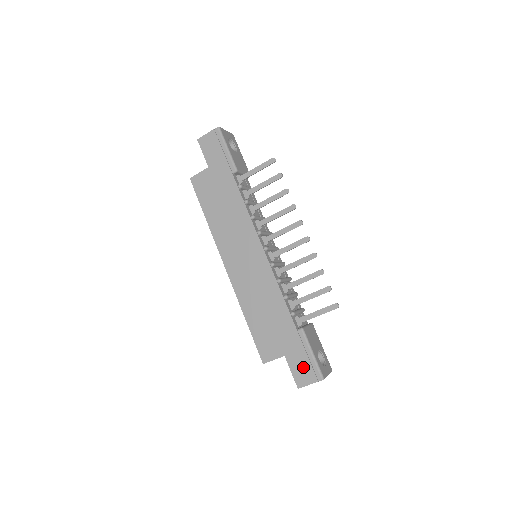
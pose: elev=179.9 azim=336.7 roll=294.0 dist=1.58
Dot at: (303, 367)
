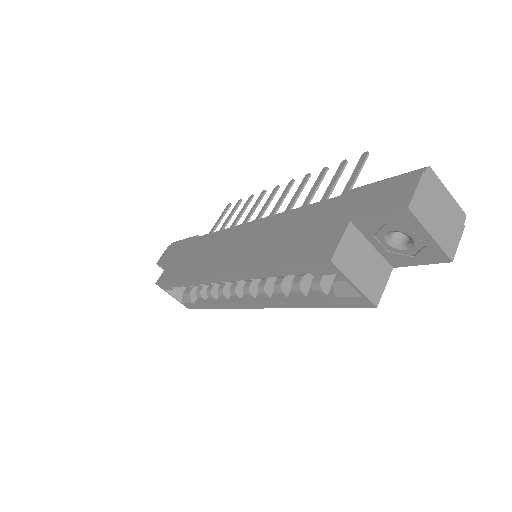
Dot at: (385, 194)
